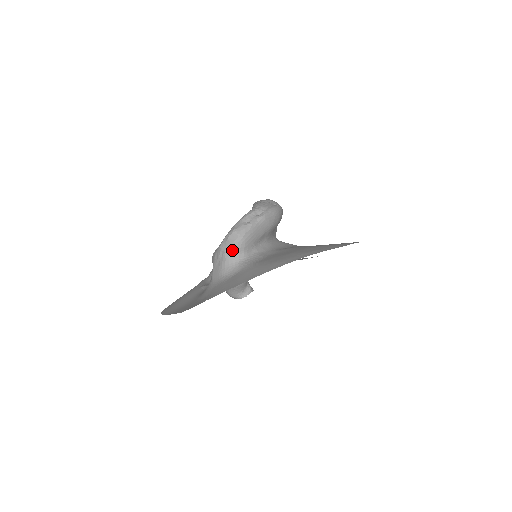
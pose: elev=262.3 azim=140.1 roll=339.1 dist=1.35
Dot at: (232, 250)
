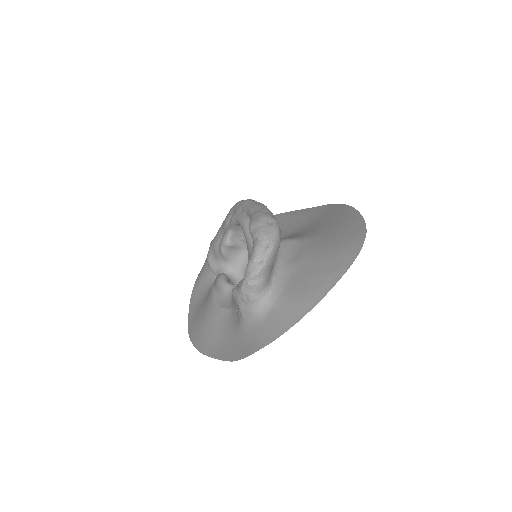
Dot at: (256, 292)
